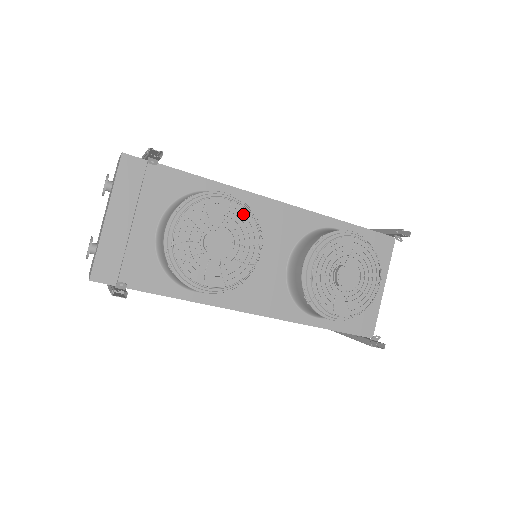
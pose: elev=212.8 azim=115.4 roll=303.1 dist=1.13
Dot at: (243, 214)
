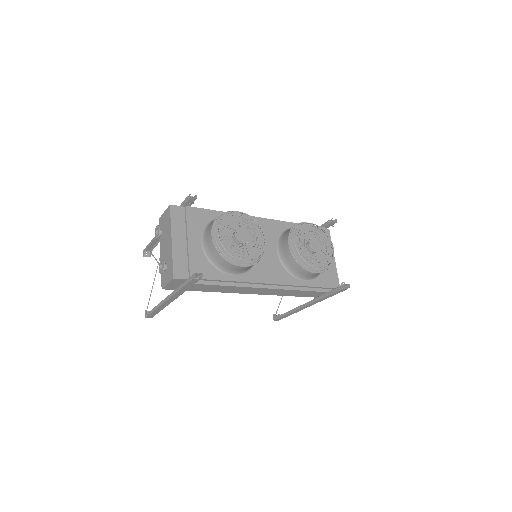
Dot at: occluded
